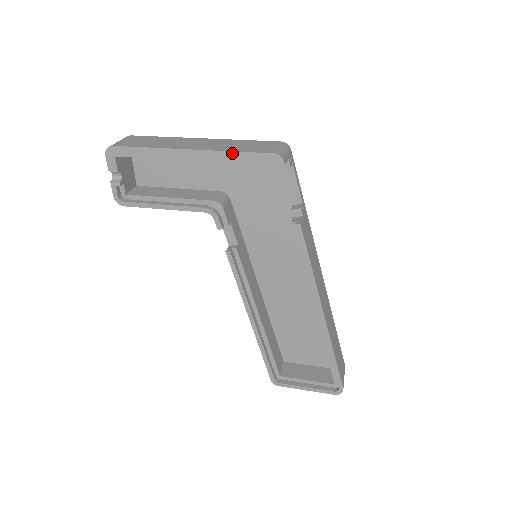
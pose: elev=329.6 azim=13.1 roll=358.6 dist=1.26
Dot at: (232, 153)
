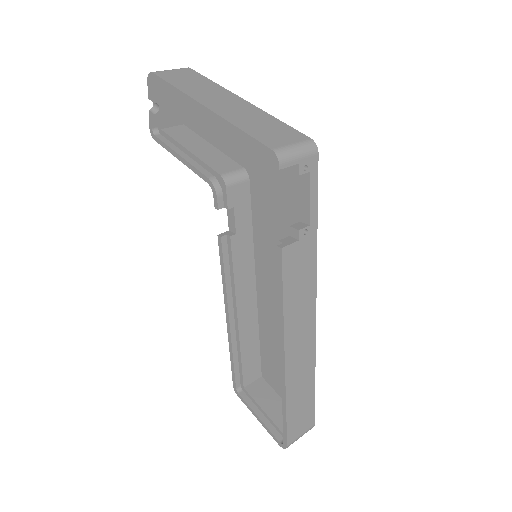
Dot at: (236, 129)
